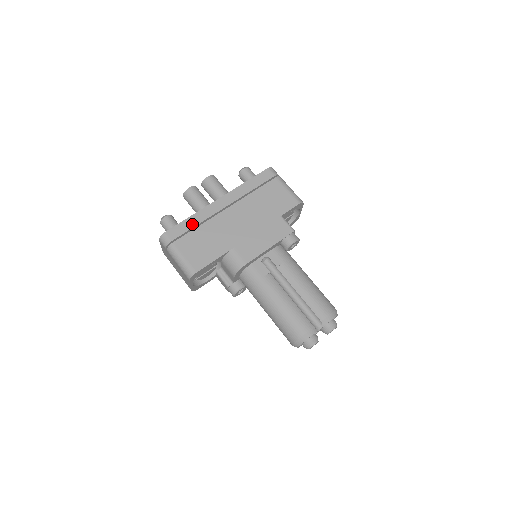
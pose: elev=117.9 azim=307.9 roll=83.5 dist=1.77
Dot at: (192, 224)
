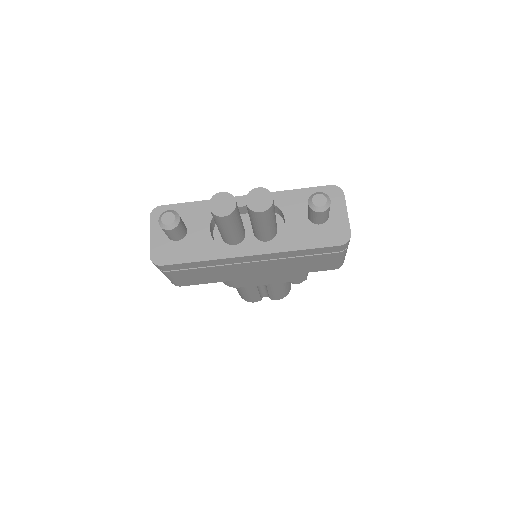
Dot at: (199, 266)
